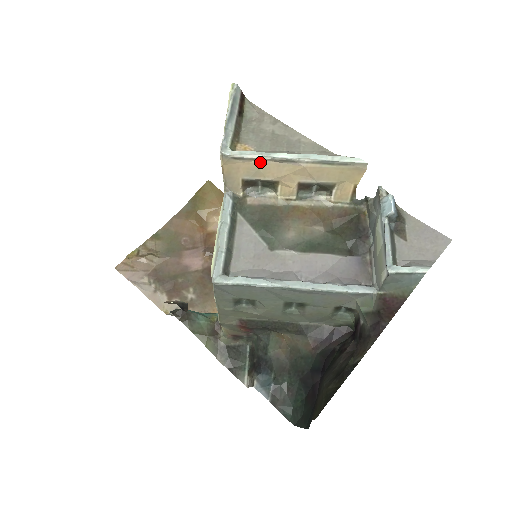
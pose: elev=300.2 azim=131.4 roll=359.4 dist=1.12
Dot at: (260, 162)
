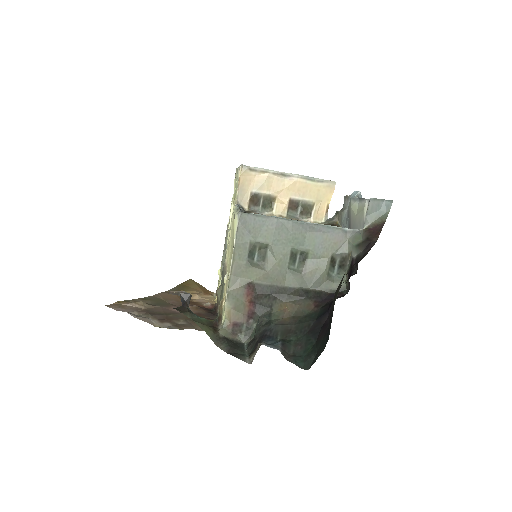
Dot at: (266, 175)
